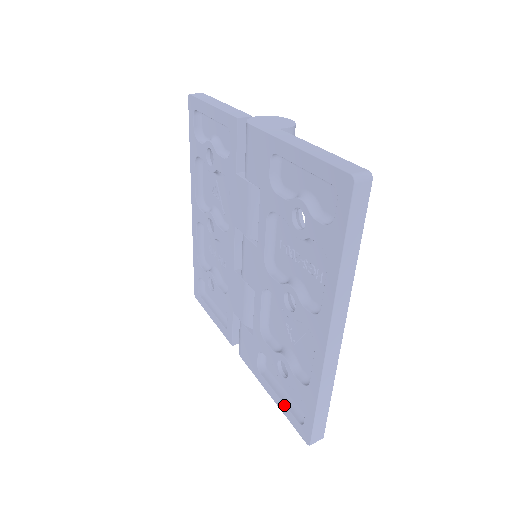
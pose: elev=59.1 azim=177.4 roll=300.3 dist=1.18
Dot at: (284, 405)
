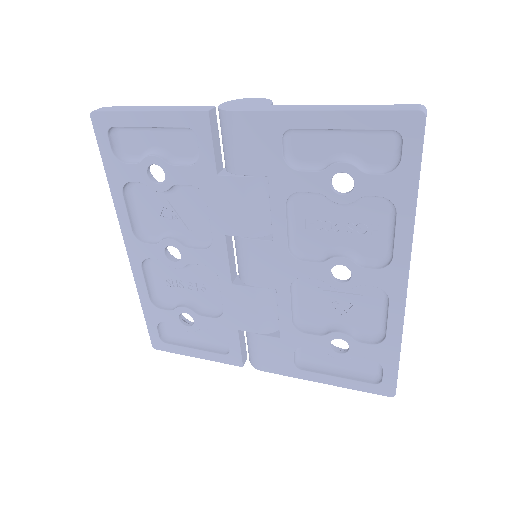
Dot at: (348, 380)
